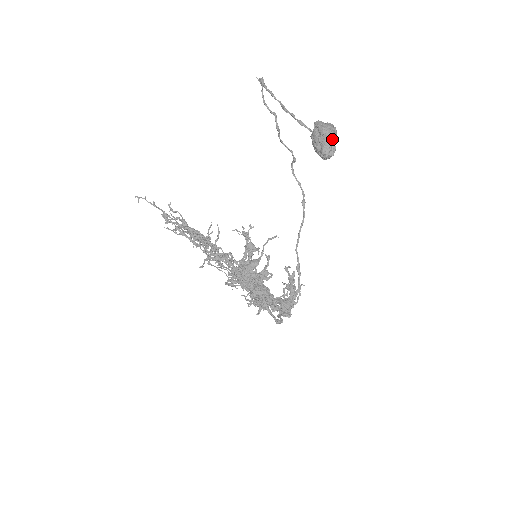
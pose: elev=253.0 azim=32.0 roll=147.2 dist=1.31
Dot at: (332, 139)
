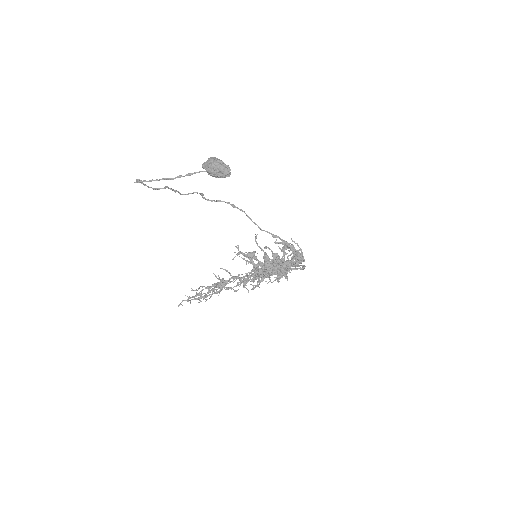
Dot at: (221, 164)
